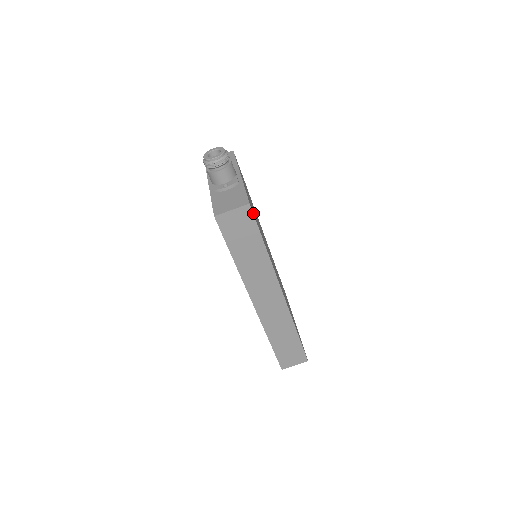
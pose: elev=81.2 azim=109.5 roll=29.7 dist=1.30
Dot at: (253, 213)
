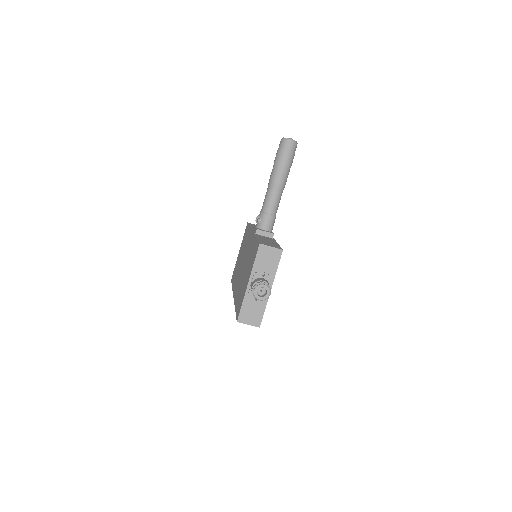
Dot at: occluded
